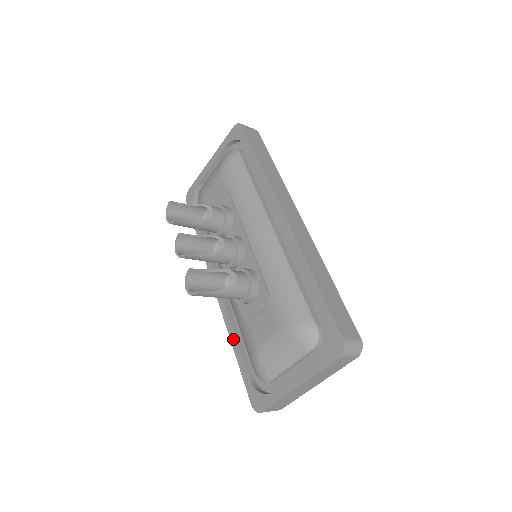
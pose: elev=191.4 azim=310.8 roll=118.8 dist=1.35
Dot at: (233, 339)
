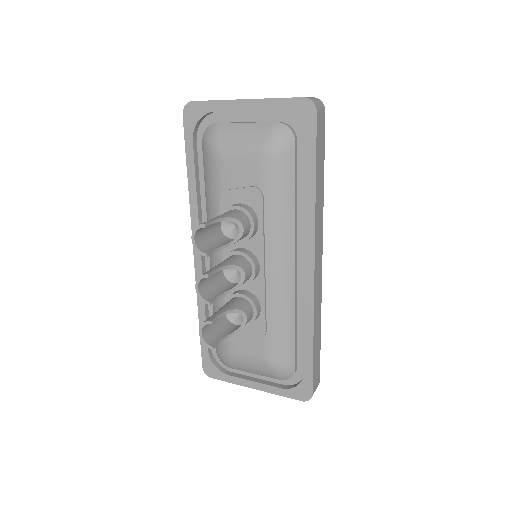
Dot at: (202, 312)
